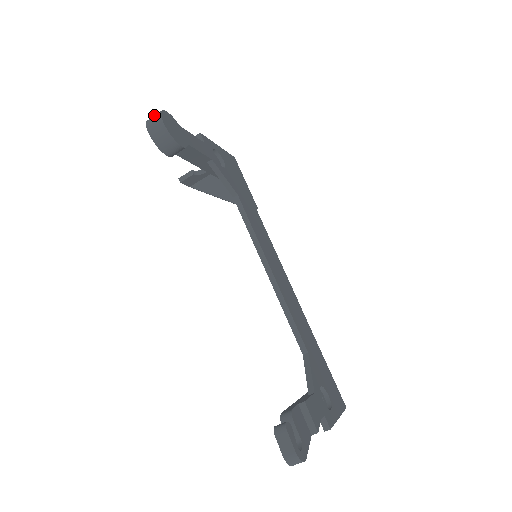
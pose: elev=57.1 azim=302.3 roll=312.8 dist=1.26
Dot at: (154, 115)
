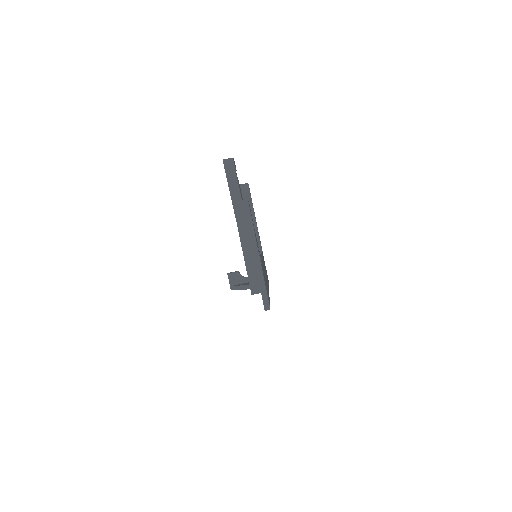
Dot at: occluded
